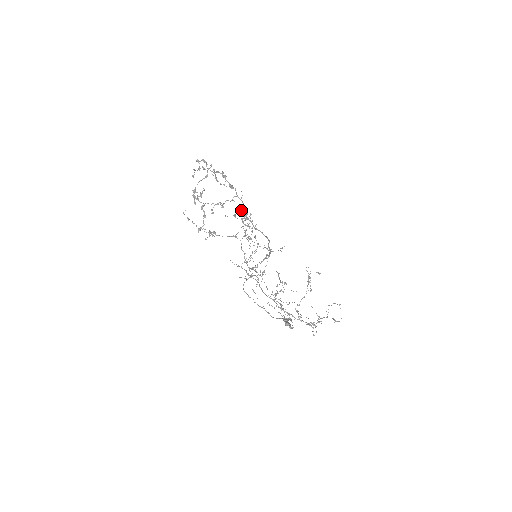
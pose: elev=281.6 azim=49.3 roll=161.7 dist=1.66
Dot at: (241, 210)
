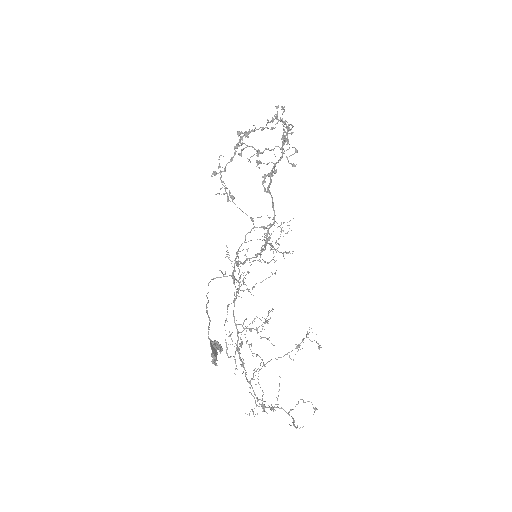
Dot at: occluded
